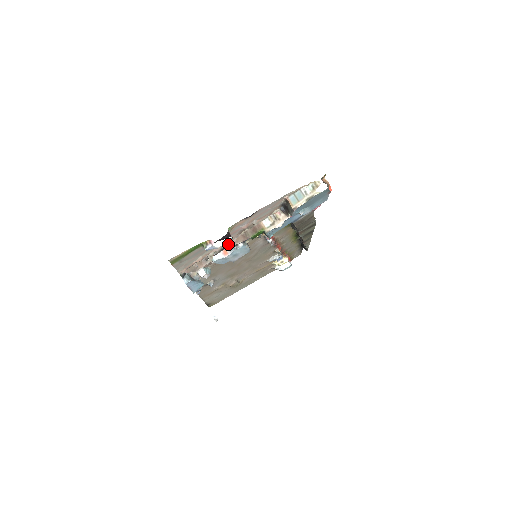
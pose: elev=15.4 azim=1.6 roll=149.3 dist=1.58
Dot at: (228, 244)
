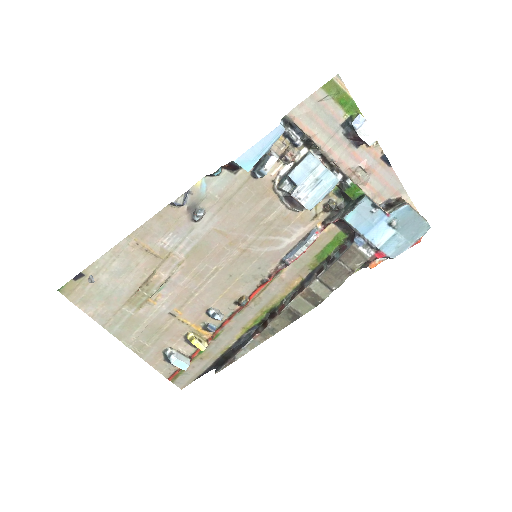
Dot at: (335, 162)
